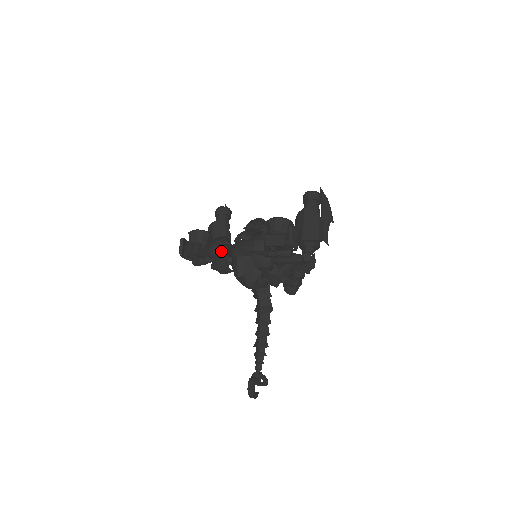
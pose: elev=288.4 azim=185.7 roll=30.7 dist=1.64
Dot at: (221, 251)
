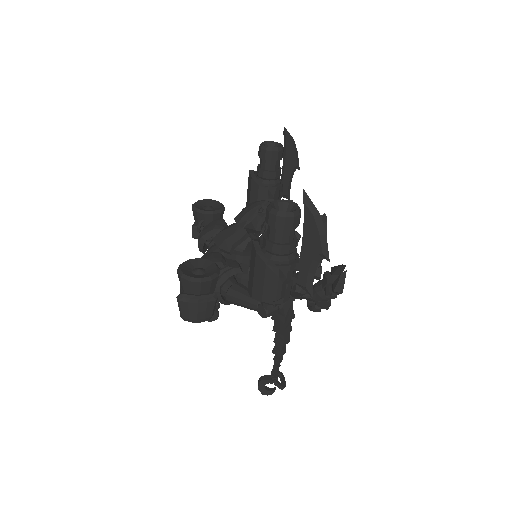
Dot at: (209, 245)
